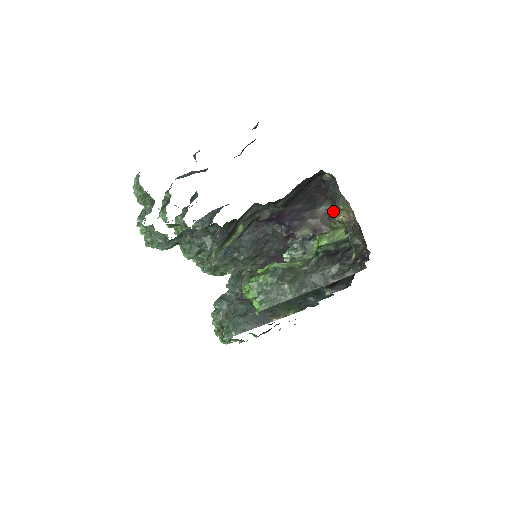
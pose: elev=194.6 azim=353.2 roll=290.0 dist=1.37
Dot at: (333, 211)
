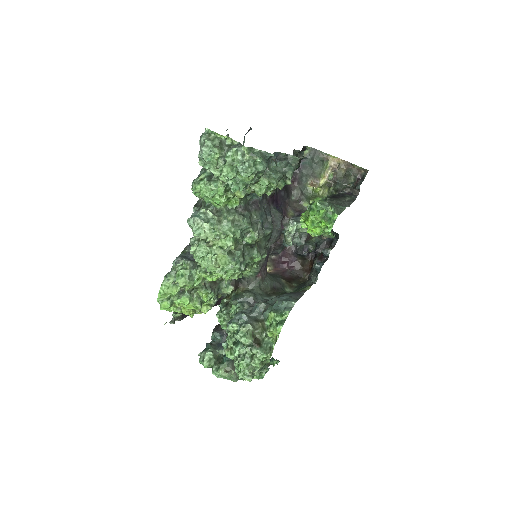
Dot at: (310, 184)
